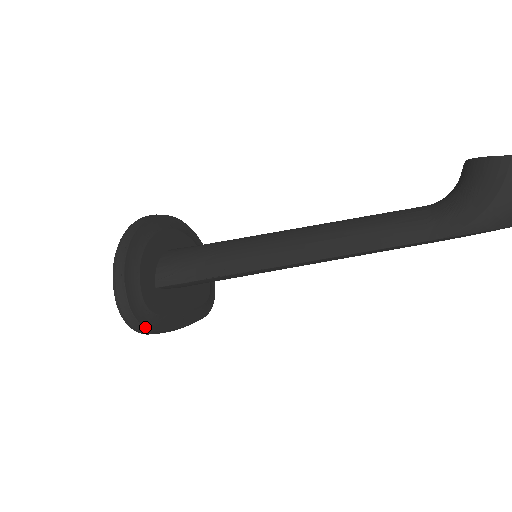
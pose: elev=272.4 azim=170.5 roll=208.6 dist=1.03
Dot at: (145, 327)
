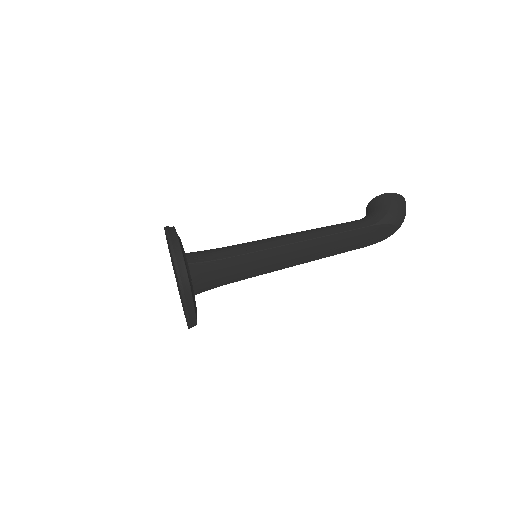
Dot at: (188, 278)
